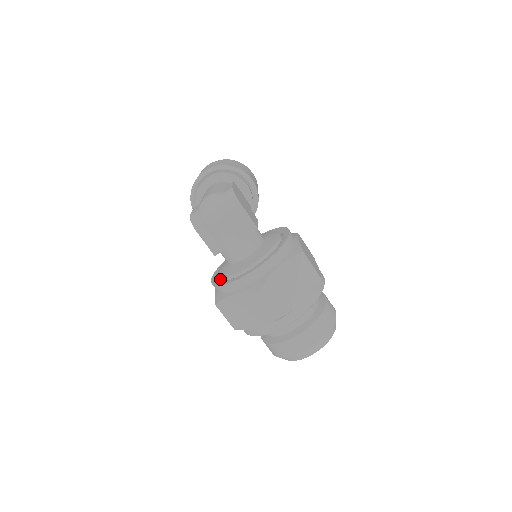
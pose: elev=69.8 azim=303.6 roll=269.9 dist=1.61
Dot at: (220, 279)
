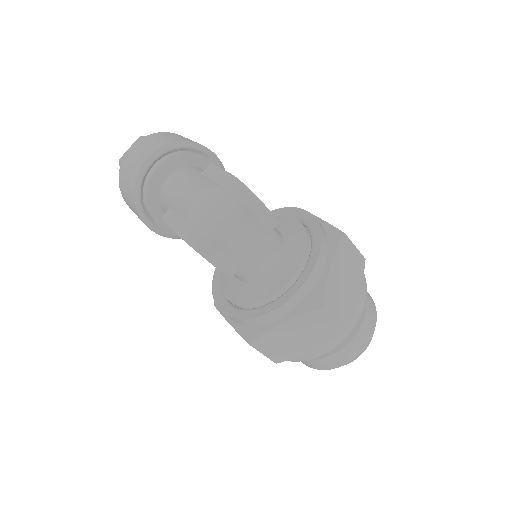
Dot at: (236, 306)
